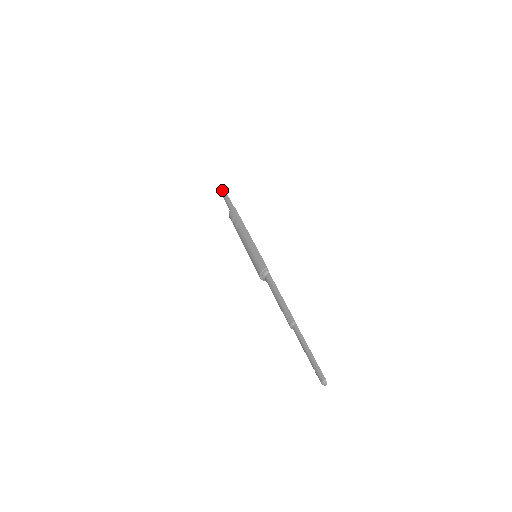
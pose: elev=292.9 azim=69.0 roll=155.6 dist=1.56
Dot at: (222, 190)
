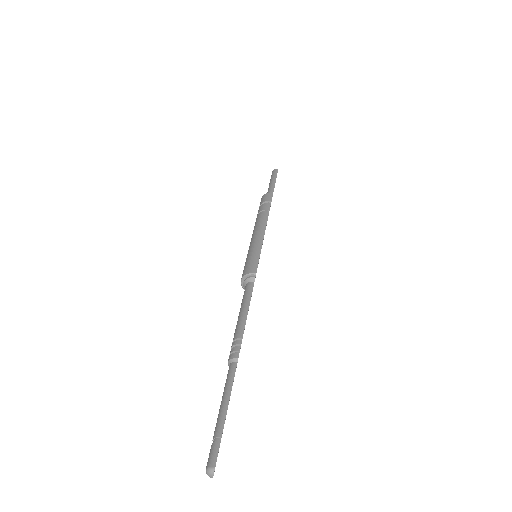
Dot at: (274, 172)
